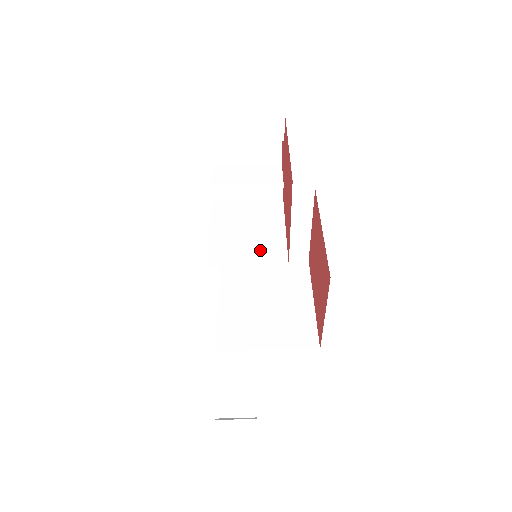
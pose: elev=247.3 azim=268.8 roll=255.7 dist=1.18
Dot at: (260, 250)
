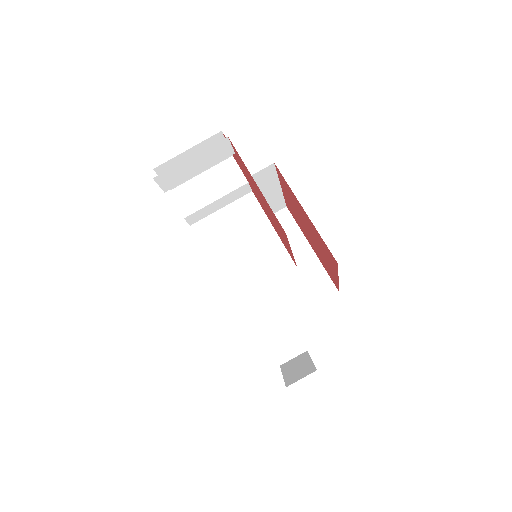
Dot at: (265, 264)
